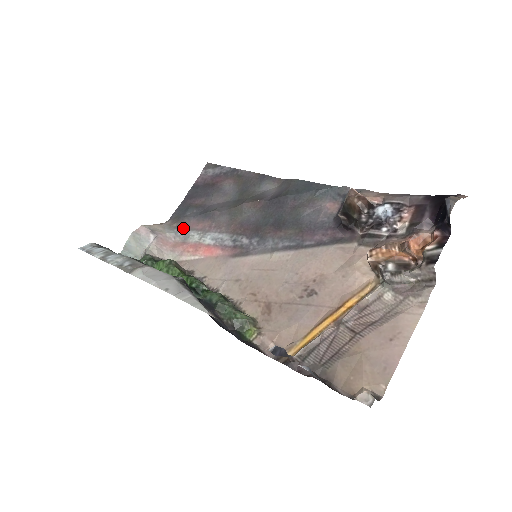
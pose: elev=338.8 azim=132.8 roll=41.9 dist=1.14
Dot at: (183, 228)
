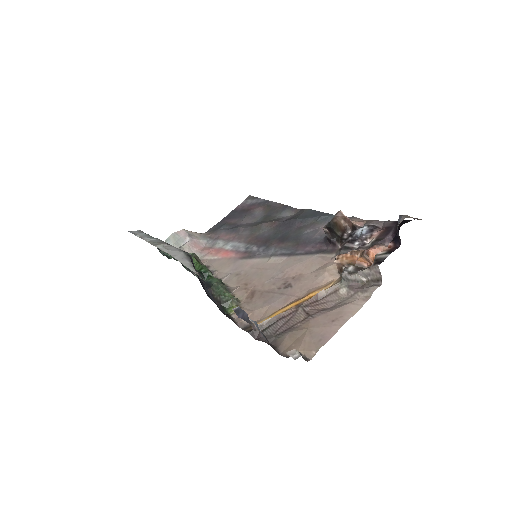
Dot at: (214, 238)
